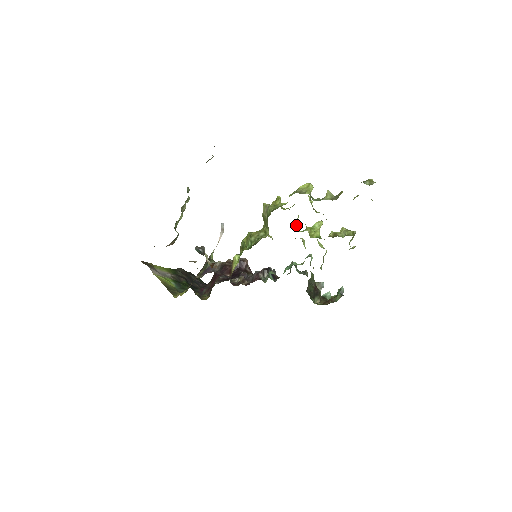
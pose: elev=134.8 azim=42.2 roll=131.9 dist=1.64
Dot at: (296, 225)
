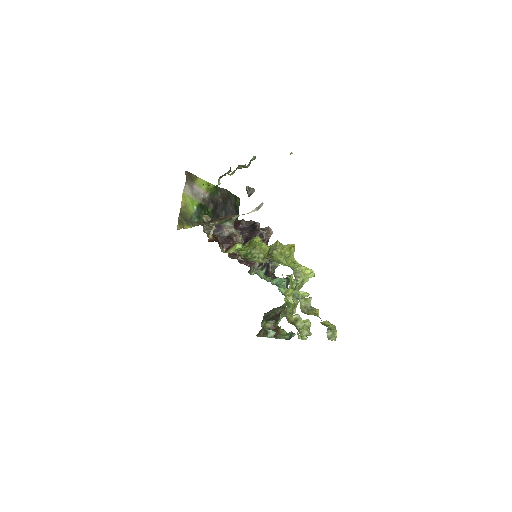
Dot at: (292, 275)
